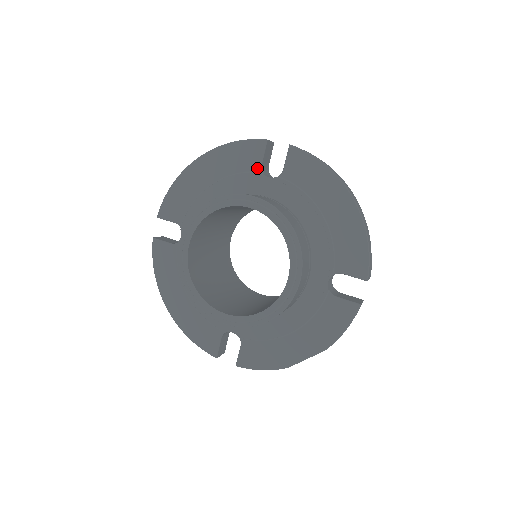
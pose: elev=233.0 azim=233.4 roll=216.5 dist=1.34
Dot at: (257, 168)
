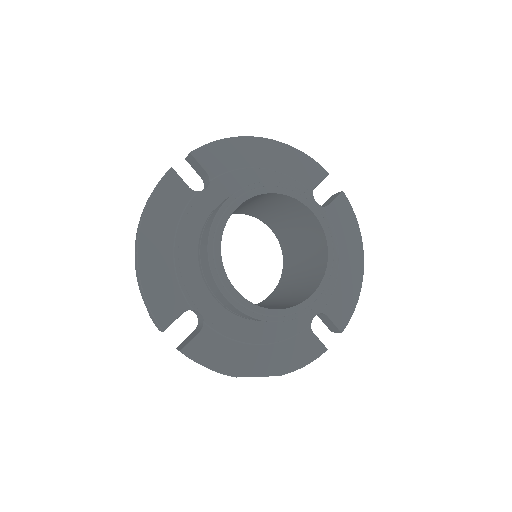
Dot at: (310, 187)
